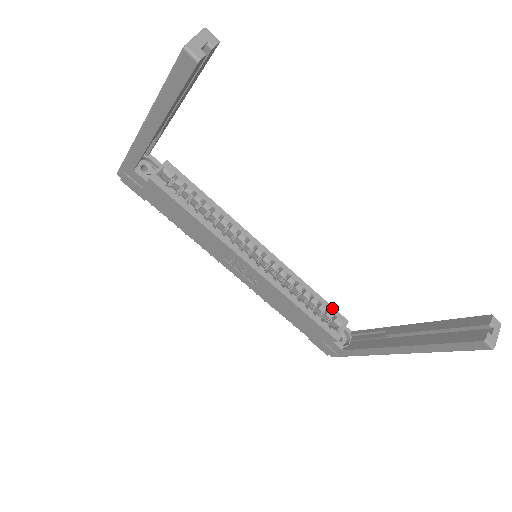
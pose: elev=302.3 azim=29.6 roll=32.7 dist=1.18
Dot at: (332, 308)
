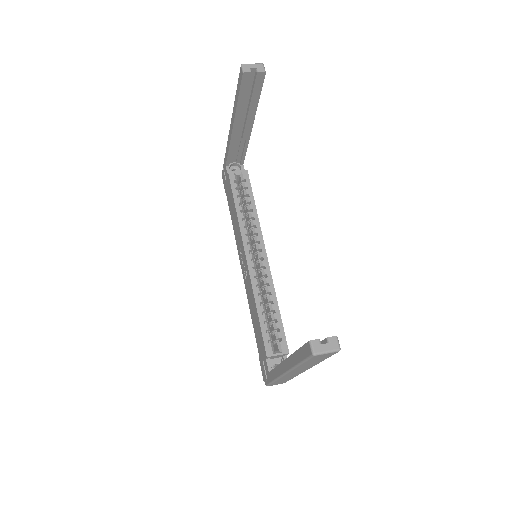
Dot at: (283, 332)
